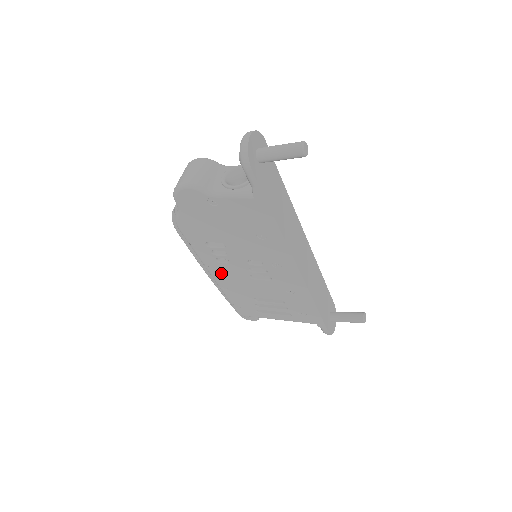
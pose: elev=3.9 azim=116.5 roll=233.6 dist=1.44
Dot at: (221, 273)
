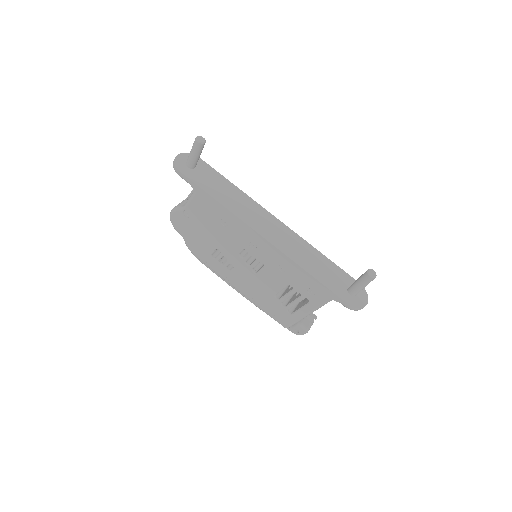
Dot at: (239, 282)
